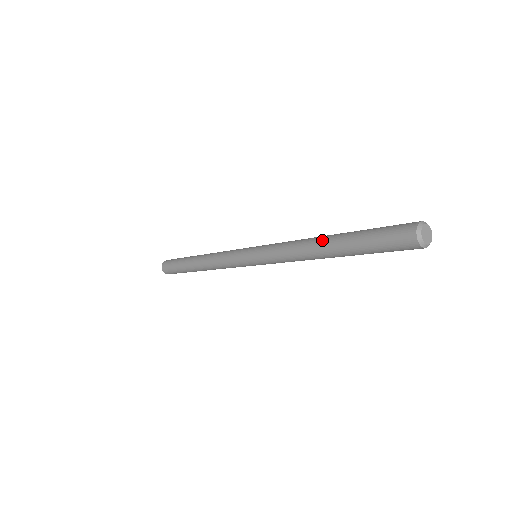
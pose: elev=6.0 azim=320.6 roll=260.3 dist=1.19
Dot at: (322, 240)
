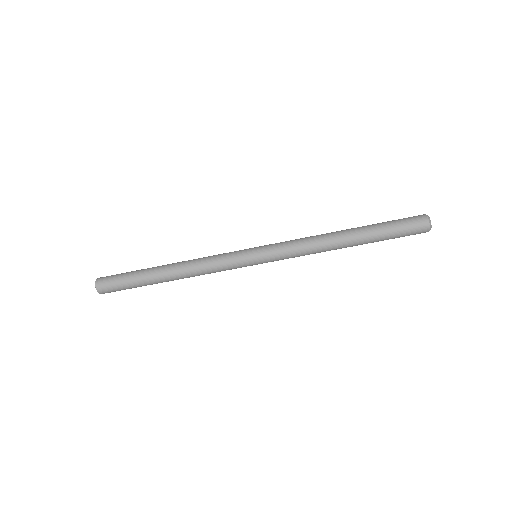
Dot at: (344, 233)
